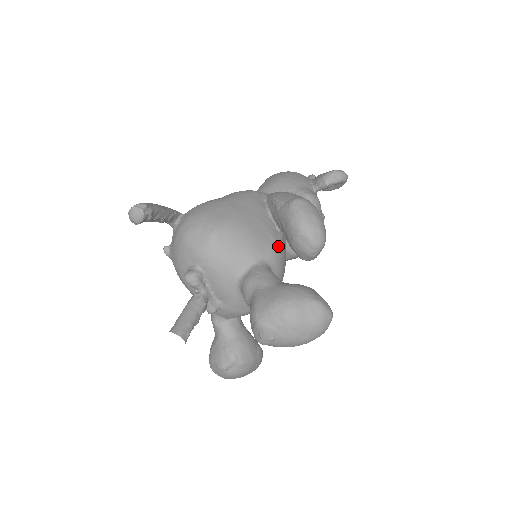
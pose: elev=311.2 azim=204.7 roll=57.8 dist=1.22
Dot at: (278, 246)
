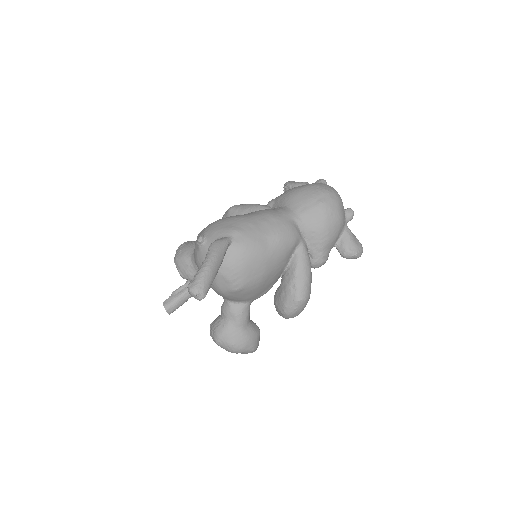
Dot at: occluded
